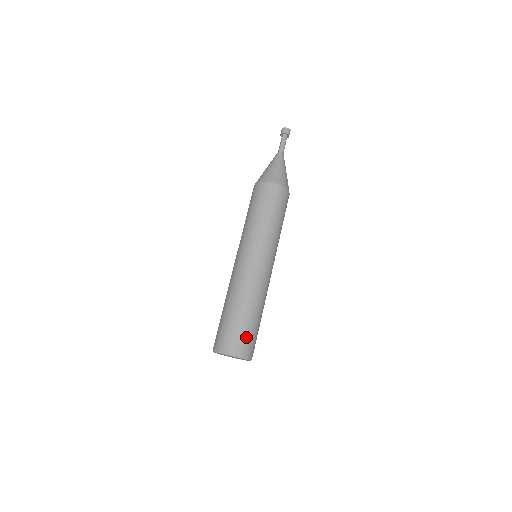
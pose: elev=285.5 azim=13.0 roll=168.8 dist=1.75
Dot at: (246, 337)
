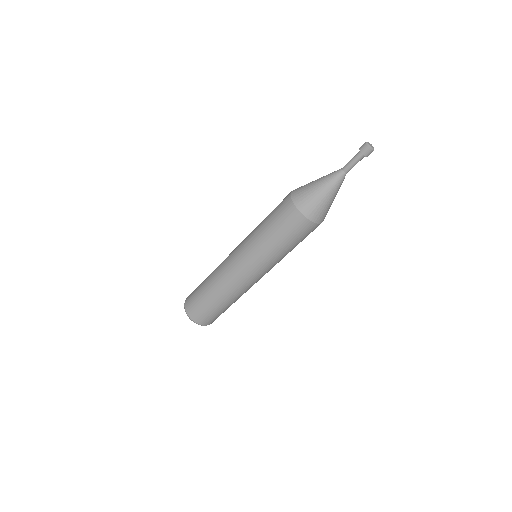
Dot at: occluded
